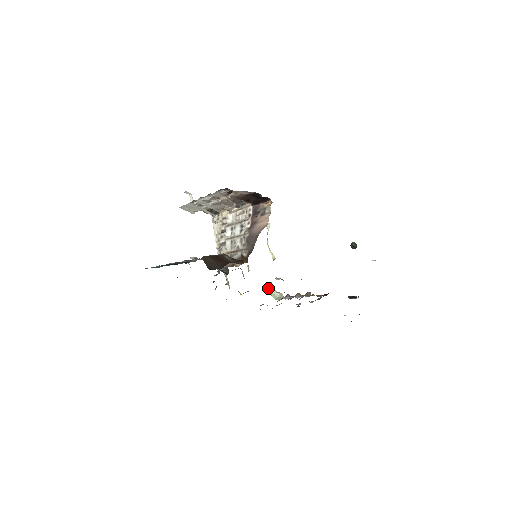
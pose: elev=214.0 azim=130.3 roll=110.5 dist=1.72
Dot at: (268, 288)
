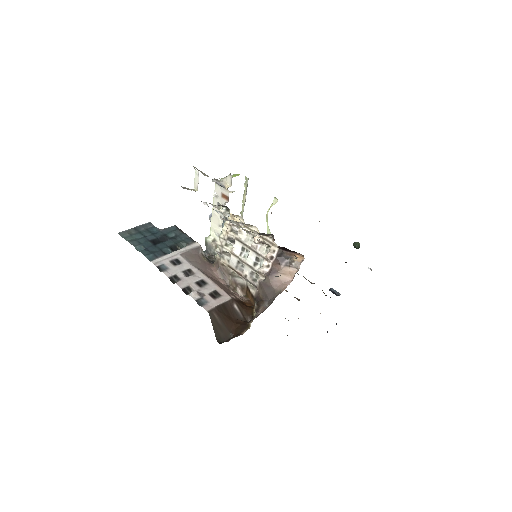
Dot at: occluded
